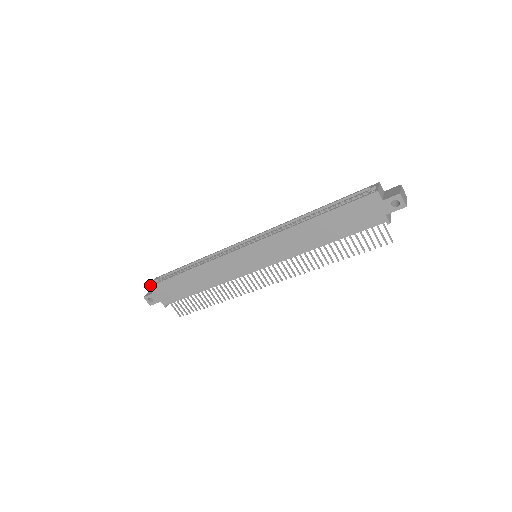
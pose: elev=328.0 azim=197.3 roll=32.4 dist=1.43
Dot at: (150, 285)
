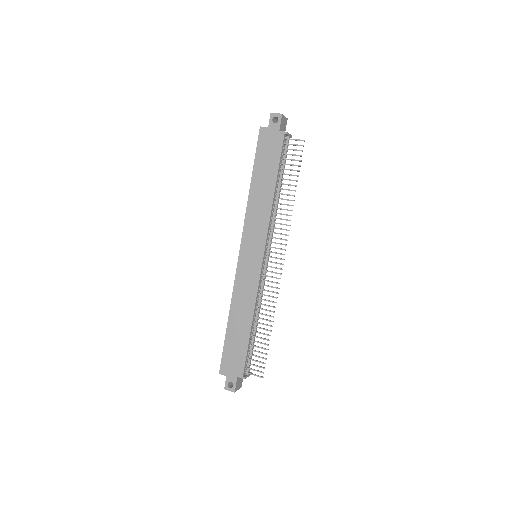
Dot at: (219, 370)
